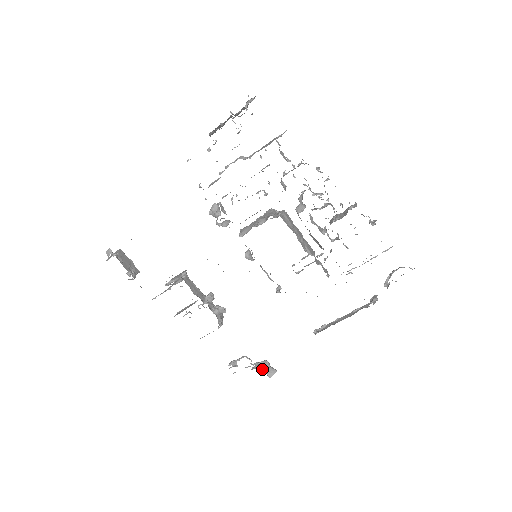
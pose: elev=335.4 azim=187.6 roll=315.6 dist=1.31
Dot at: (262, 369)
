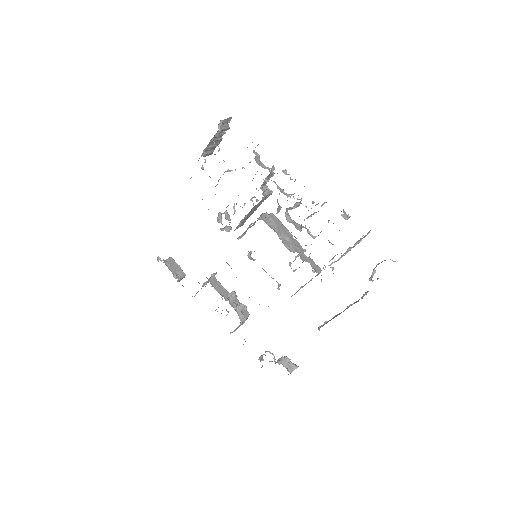
Dot at: (282, 364)
